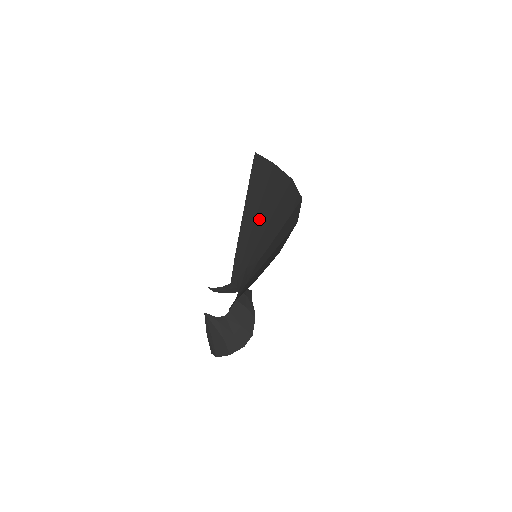
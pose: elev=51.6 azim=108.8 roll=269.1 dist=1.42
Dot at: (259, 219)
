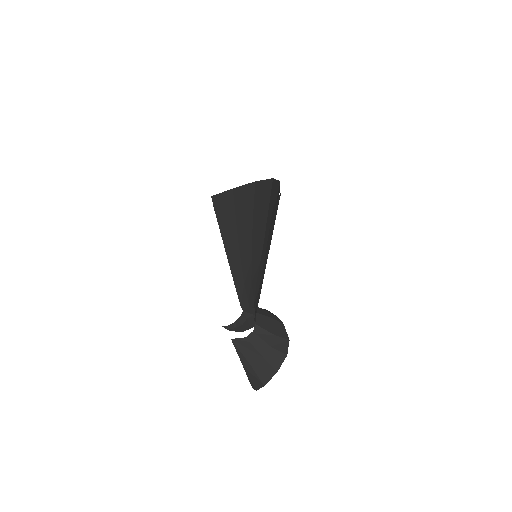
Dot at: (242, 236)
